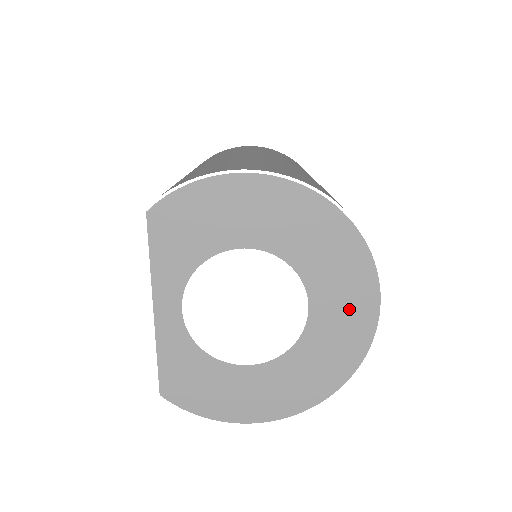
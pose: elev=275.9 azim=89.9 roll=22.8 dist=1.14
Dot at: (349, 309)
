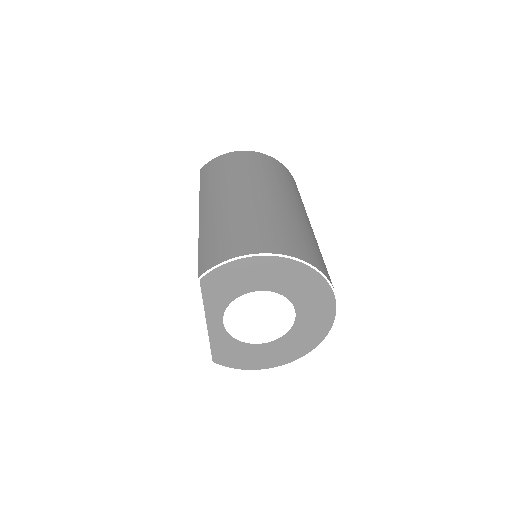
Dot at: (319, 313)
